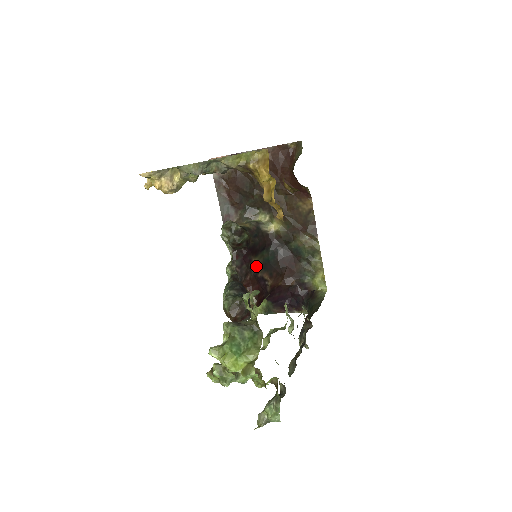
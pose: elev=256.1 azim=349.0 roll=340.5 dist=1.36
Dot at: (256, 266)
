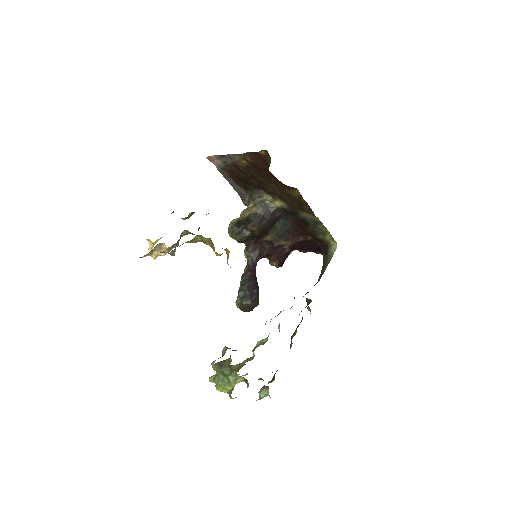
Dot at: (270, 241)
